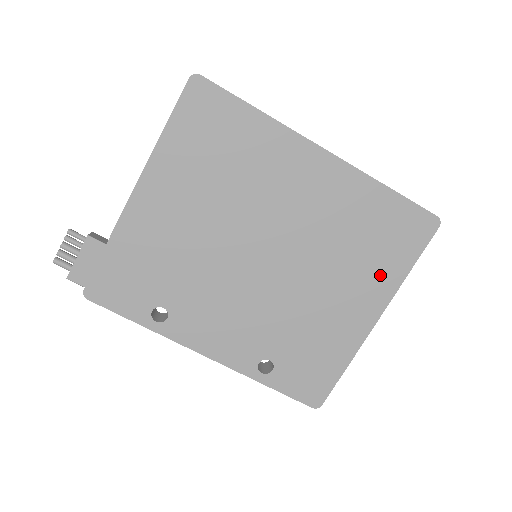
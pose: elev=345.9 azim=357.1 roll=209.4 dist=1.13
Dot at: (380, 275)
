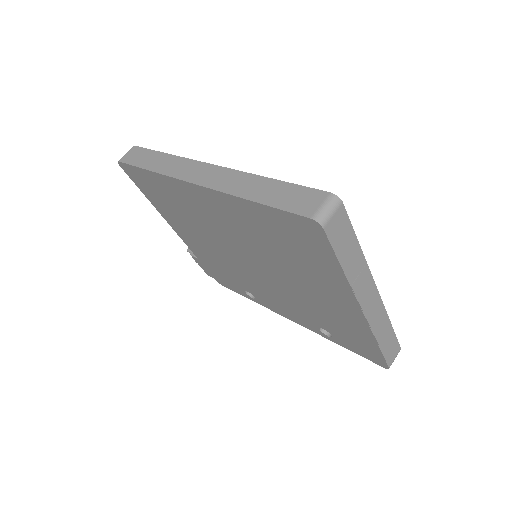
Dot at: (325, 276)
